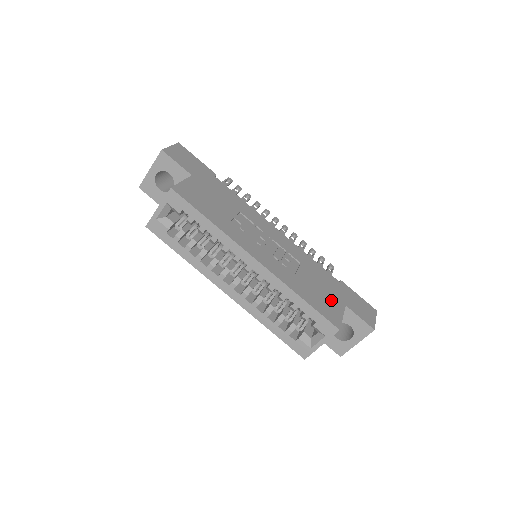
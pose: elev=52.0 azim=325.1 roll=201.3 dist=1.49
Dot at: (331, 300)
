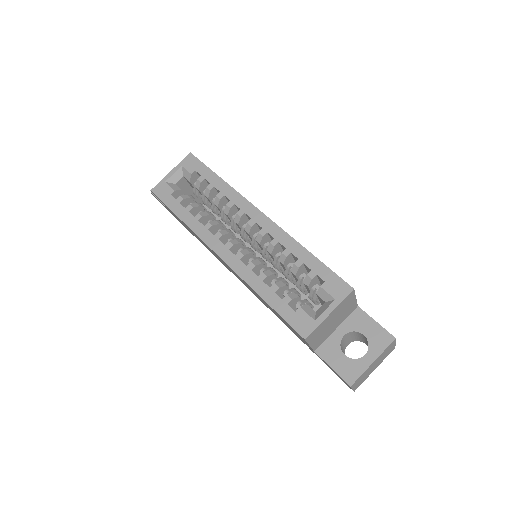
Dot at: occluded
